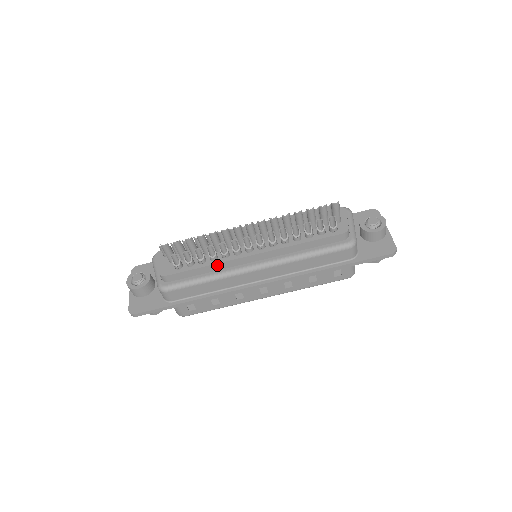
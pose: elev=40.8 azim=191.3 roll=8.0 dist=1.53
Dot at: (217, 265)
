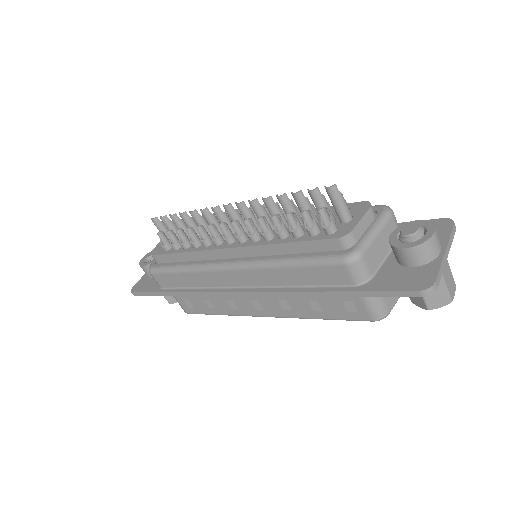
Dot at: (196, 253)
